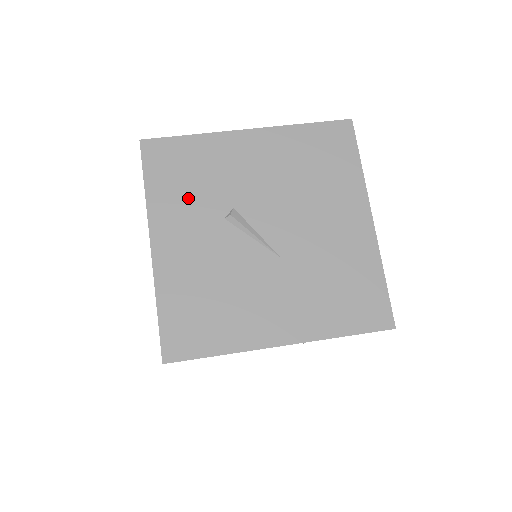
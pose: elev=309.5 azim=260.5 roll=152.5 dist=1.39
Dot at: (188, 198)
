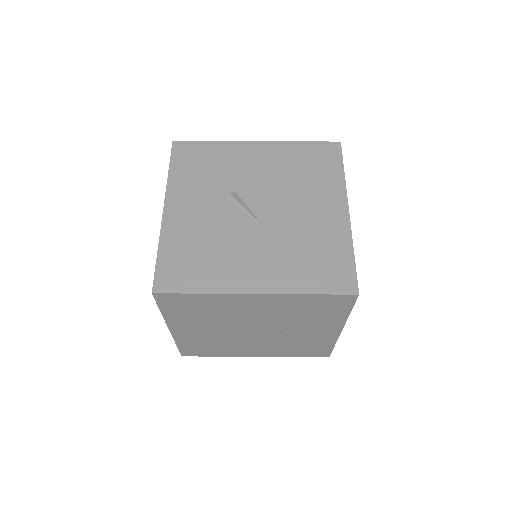
Dot at: (200, 181)
